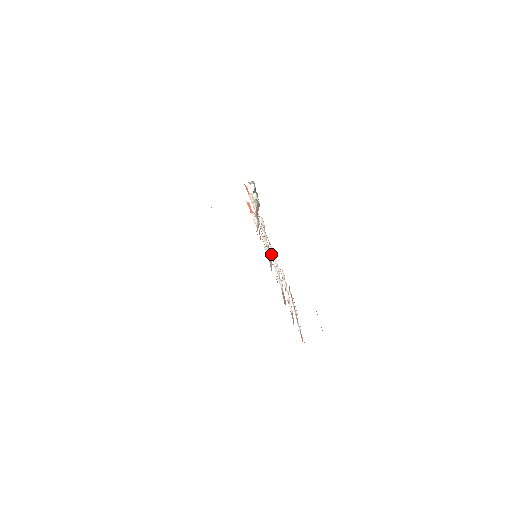
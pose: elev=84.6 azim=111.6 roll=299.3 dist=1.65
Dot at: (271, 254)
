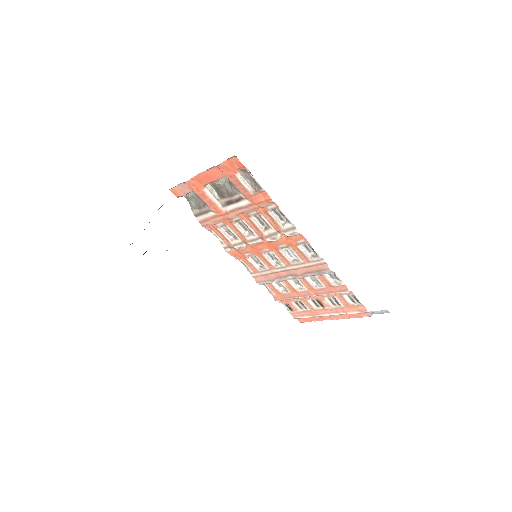
Dot at: (262, 253)
